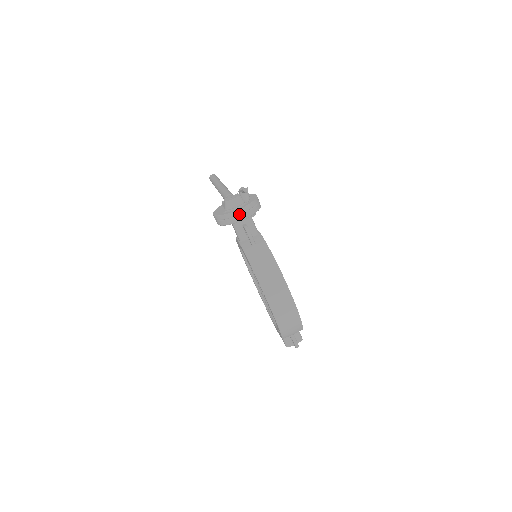
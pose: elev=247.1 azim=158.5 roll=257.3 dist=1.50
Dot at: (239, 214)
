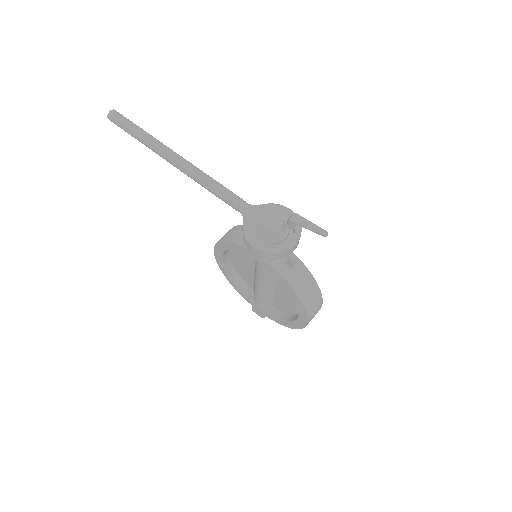
Dot at: (294, 248)
